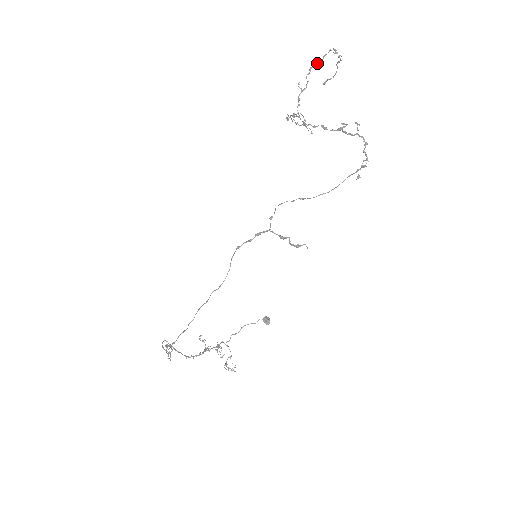
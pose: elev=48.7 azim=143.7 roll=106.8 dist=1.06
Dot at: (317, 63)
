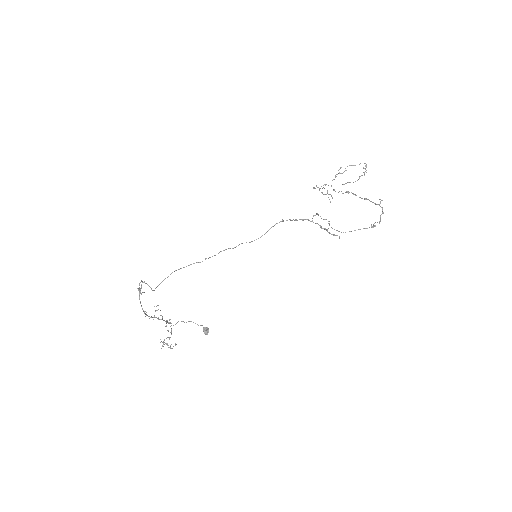
Dot at: (354, 165)
